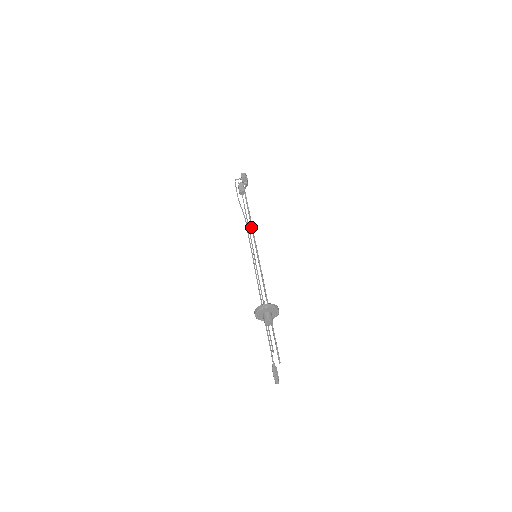
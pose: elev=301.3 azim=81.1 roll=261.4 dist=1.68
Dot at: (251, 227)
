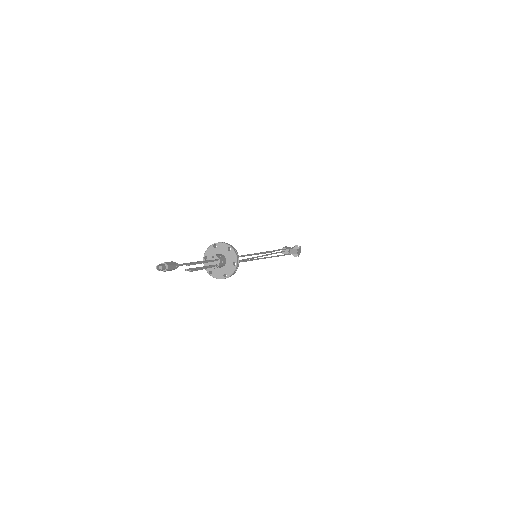
Dot at: (272, 256)
